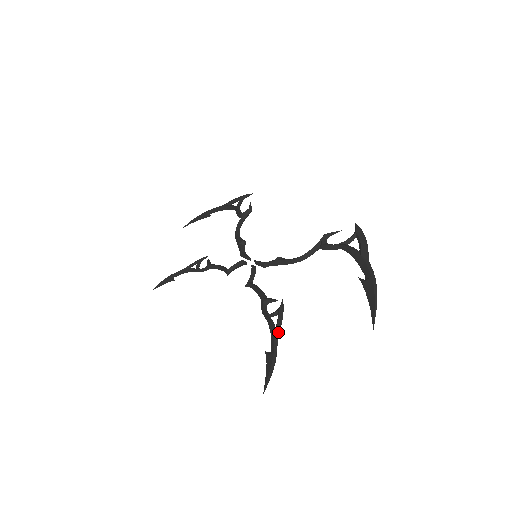
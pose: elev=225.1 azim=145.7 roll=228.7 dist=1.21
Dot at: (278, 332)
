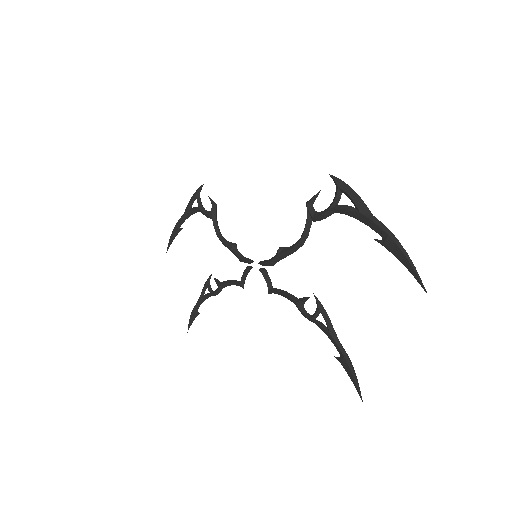
Dot at: (333, 332)
